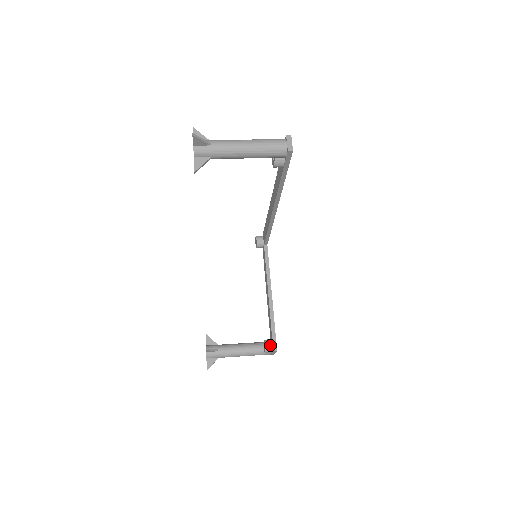
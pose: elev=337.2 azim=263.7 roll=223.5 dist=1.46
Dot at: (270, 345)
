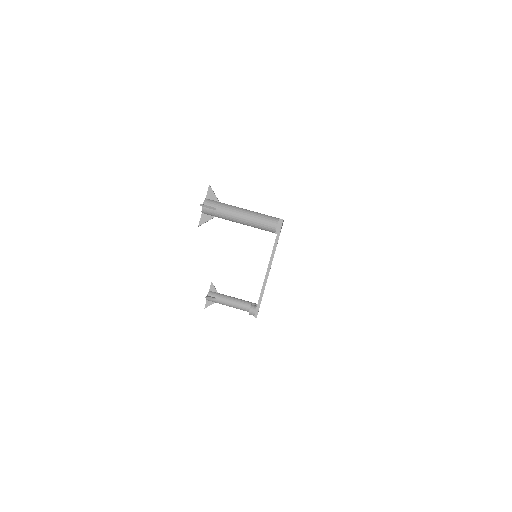
Dot at: (253, 311)
